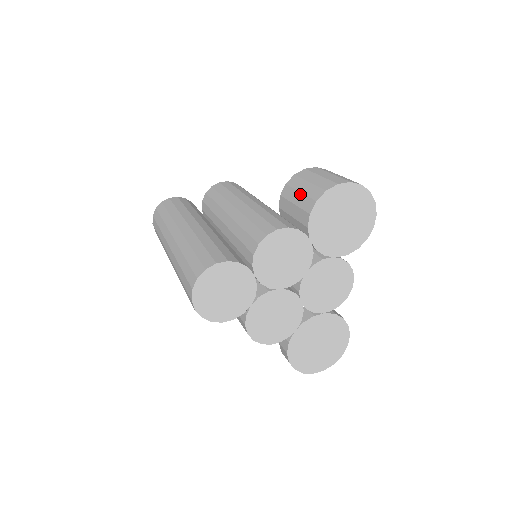
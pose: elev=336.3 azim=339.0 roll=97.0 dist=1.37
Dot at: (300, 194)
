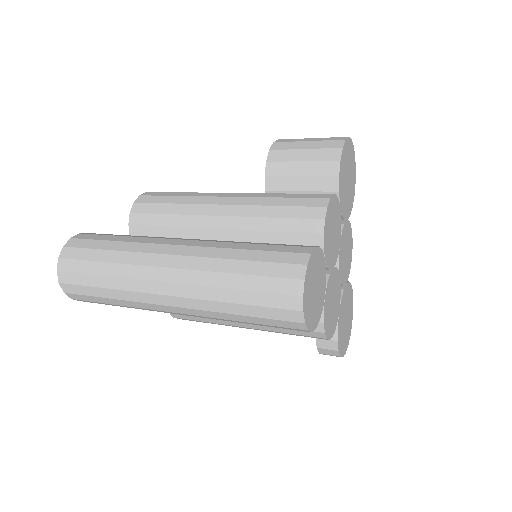
Dot at: (305, 163)
